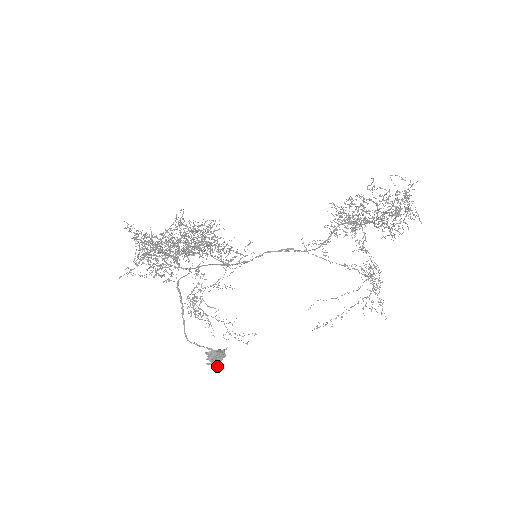
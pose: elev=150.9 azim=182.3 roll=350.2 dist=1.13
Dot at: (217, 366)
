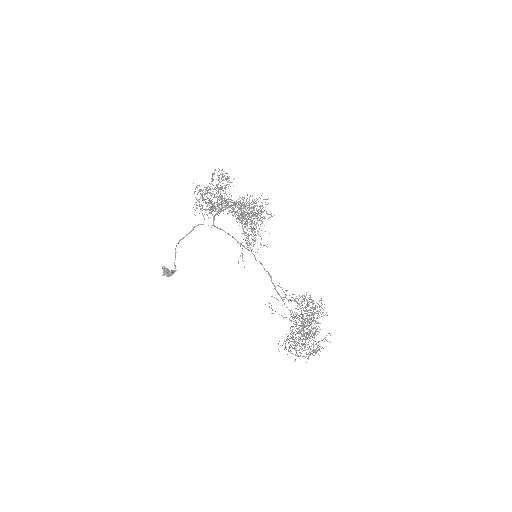
Dot at: (164, 275)
